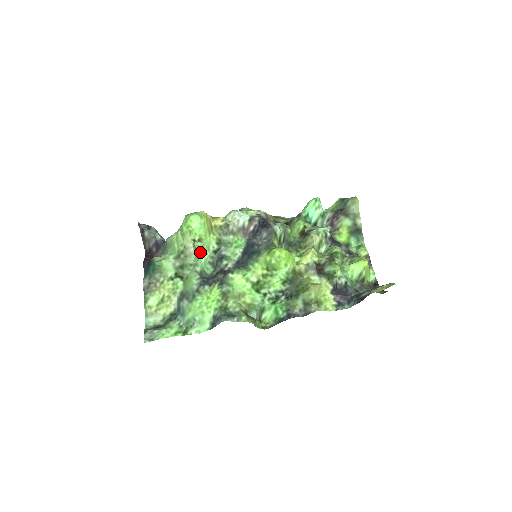
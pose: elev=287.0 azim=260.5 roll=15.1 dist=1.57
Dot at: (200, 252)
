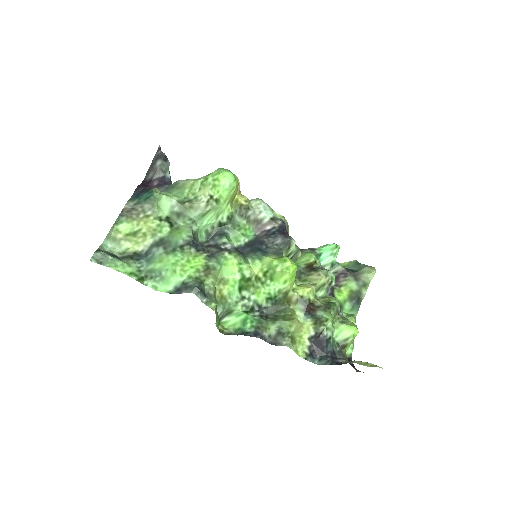
Dot at: (209, 212)
